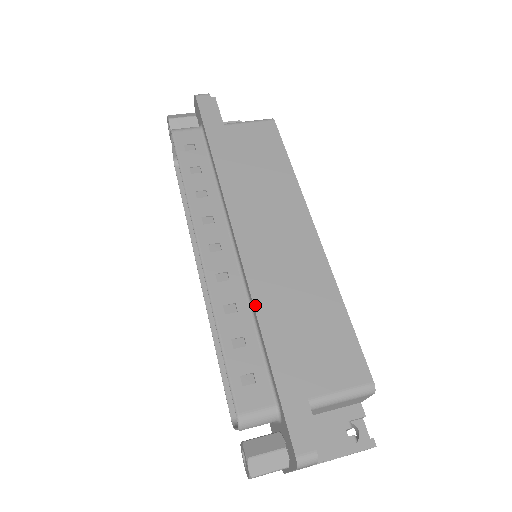
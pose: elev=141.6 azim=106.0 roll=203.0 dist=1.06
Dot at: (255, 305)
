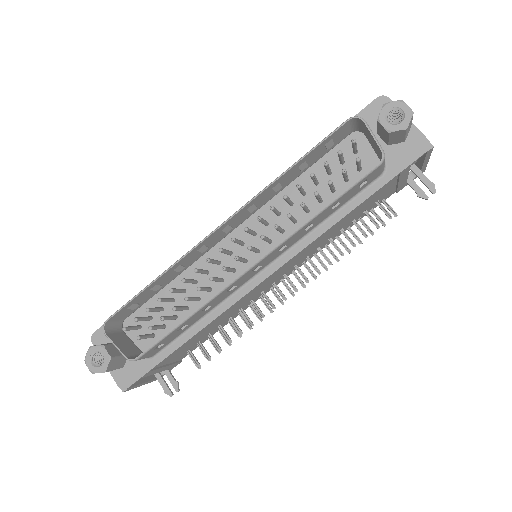
Dot at: occluded
